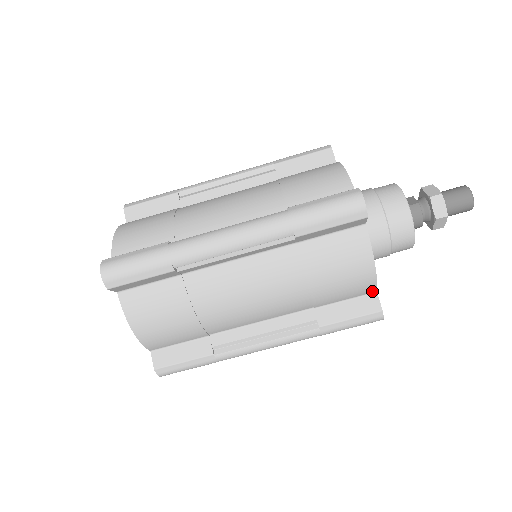
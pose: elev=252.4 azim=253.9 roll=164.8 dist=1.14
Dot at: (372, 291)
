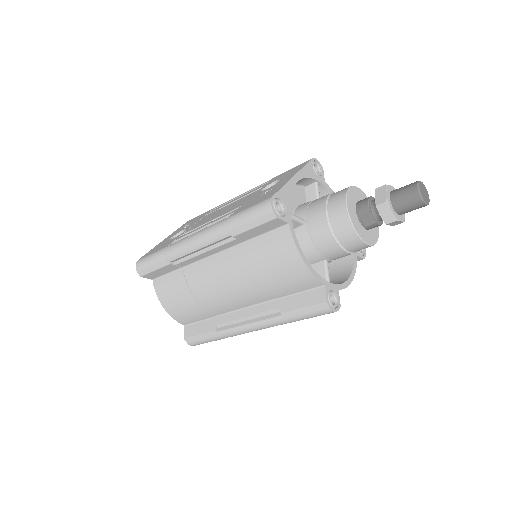
Dot at: occluded
